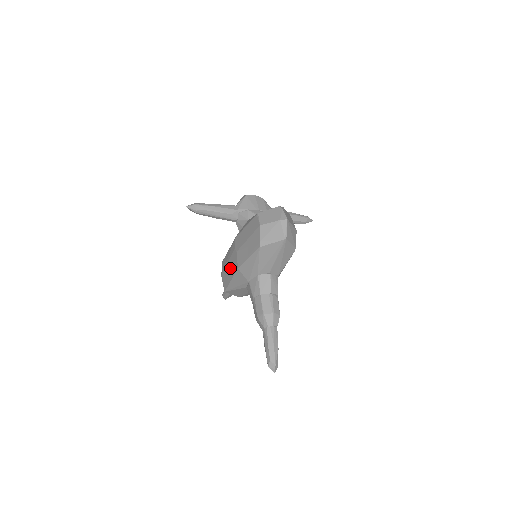
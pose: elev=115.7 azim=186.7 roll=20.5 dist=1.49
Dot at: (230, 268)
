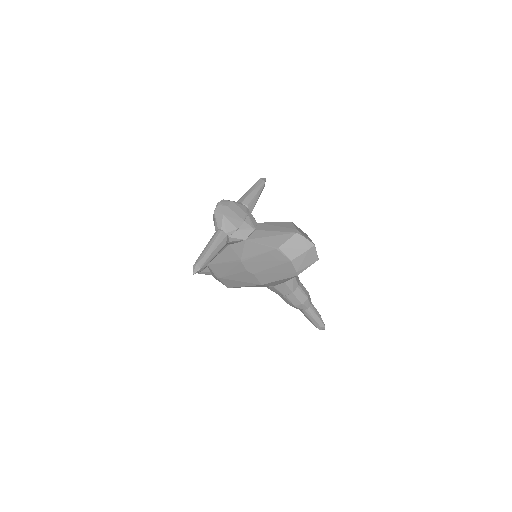
Dot at: (241, 281)
